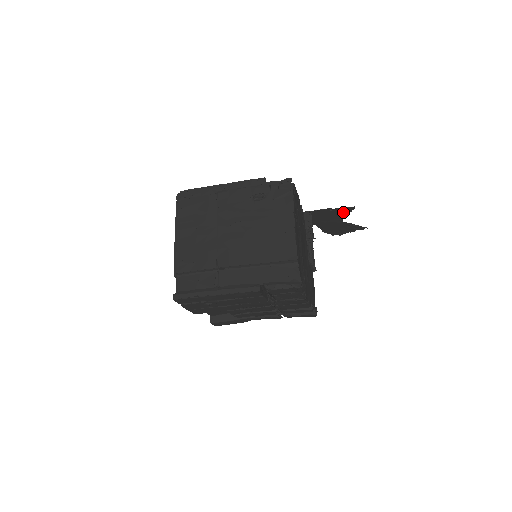
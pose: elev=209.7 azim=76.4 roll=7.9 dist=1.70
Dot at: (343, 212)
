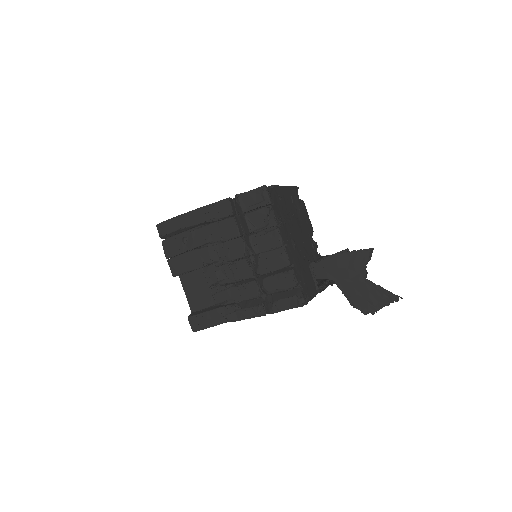
Dot at: (364, 259)
